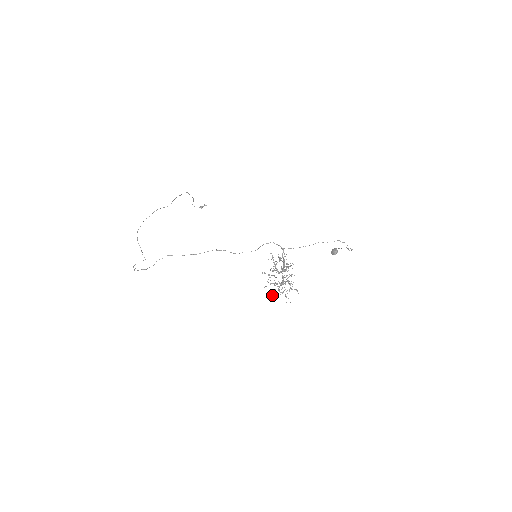
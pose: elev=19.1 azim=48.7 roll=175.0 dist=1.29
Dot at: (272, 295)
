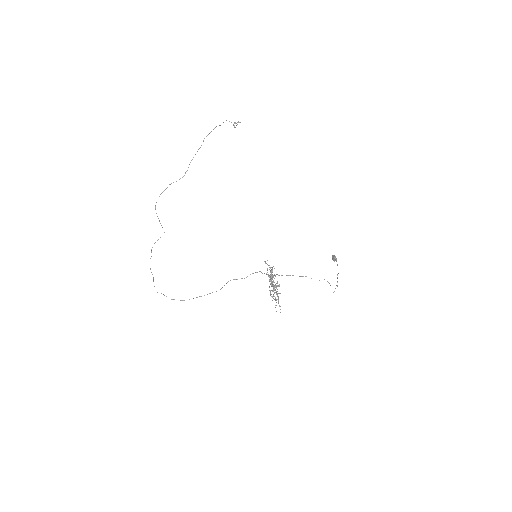
Dot at: occluded
